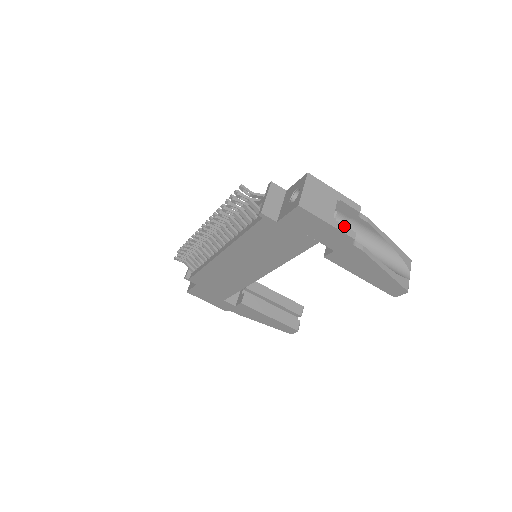
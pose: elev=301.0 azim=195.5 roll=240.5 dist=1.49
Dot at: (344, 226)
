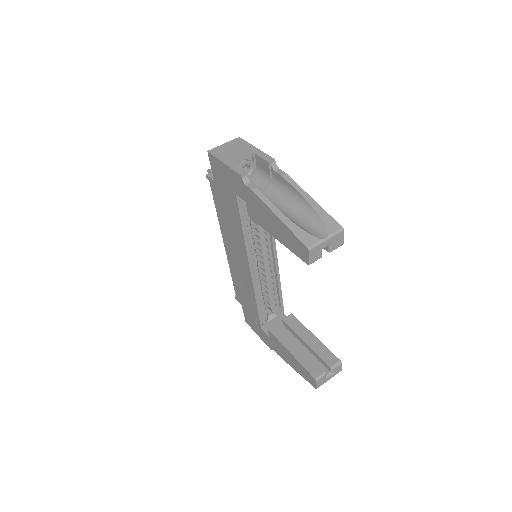
Dot at: (239, 167)
